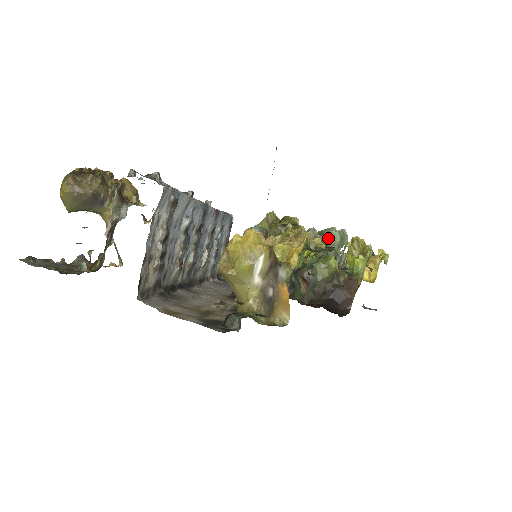
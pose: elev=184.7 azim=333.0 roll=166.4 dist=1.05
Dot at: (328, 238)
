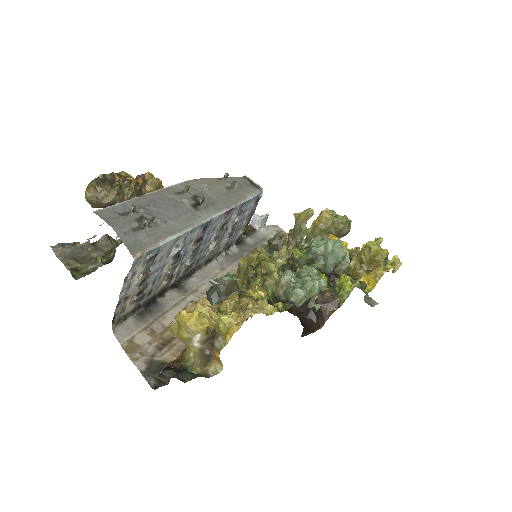
Dot at: (292, 293)
